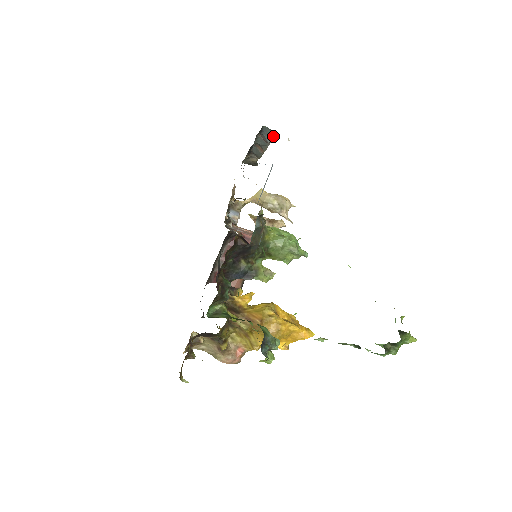
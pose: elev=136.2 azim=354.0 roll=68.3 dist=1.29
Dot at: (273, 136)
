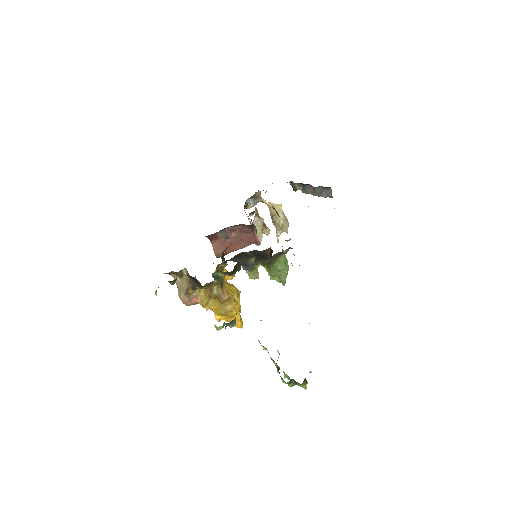
Dot at: (329, 197)
